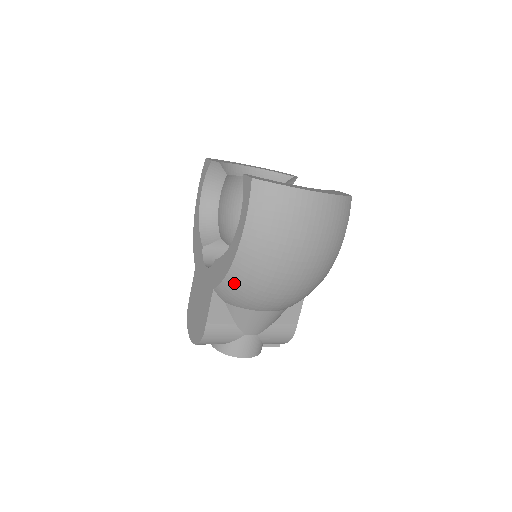
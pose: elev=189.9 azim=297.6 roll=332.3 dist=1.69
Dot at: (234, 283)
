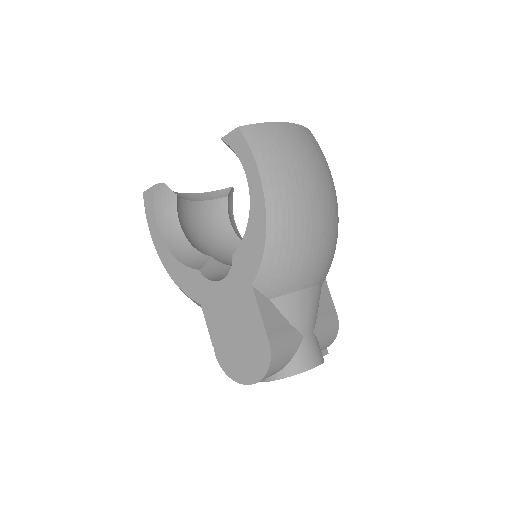
Dot at: (277, 252)
